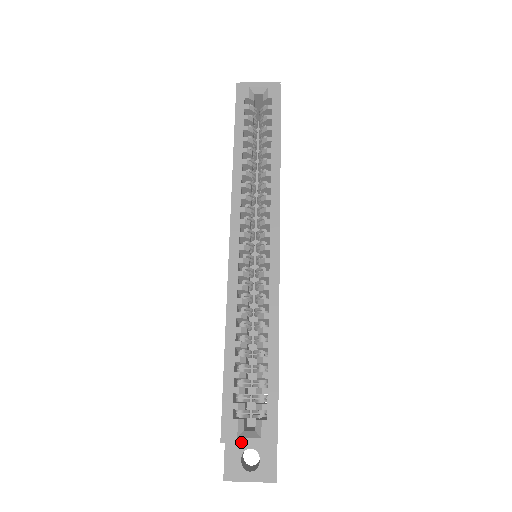
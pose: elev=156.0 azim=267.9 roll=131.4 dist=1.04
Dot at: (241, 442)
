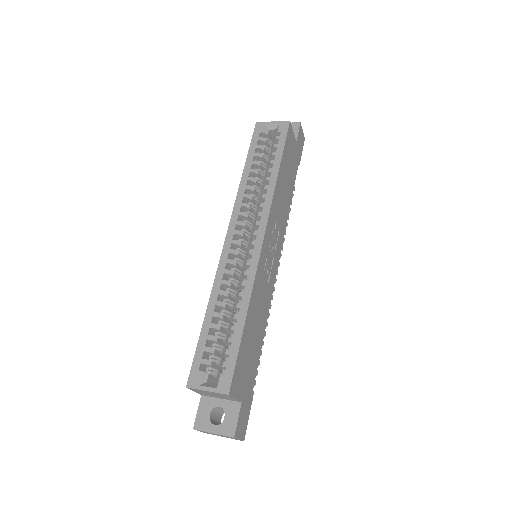
Dot at: (201, 389)
